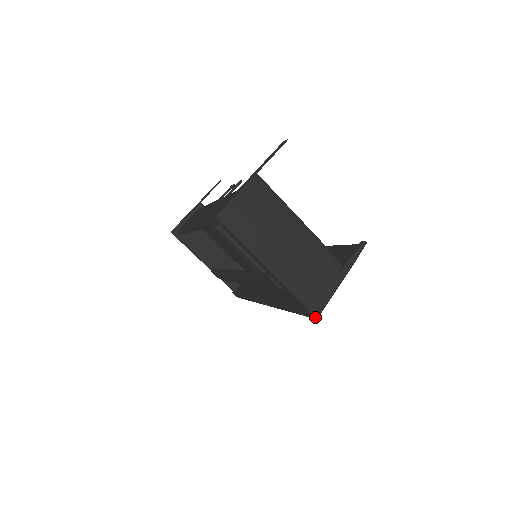
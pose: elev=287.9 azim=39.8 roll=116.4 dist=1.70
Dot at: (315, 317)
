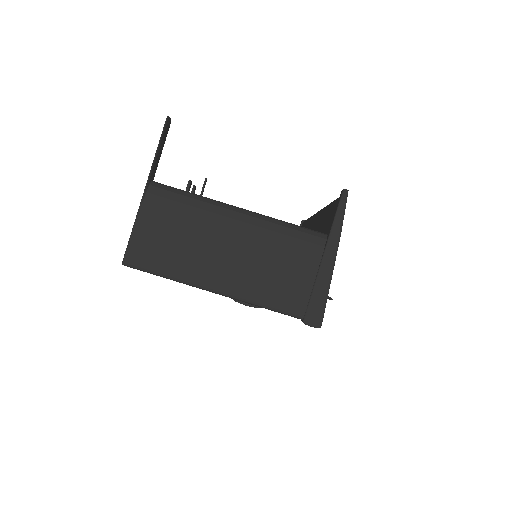
Dot at: (317, 326)
